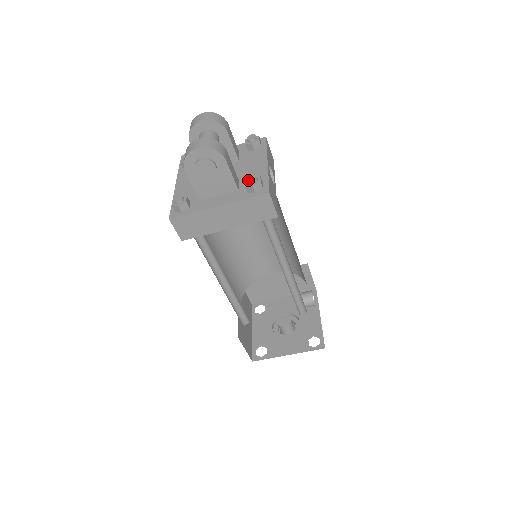
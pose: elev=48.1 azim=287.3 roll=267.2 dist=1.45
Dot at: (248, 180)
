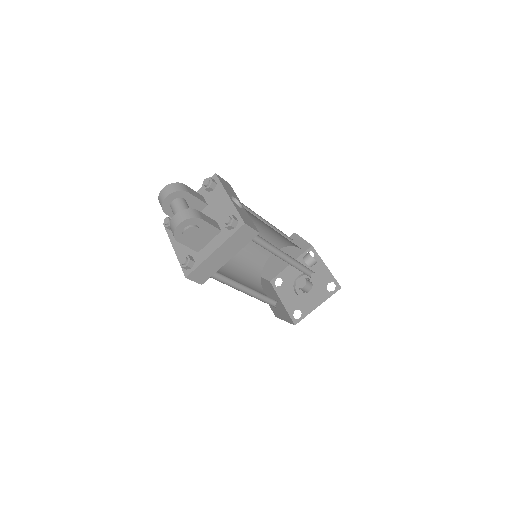
Dot at: (225, 223)
